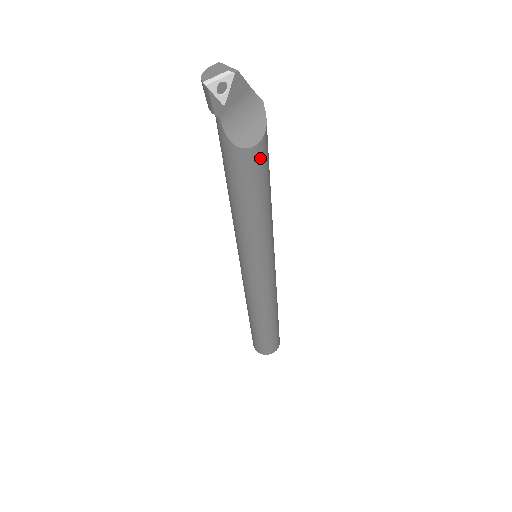
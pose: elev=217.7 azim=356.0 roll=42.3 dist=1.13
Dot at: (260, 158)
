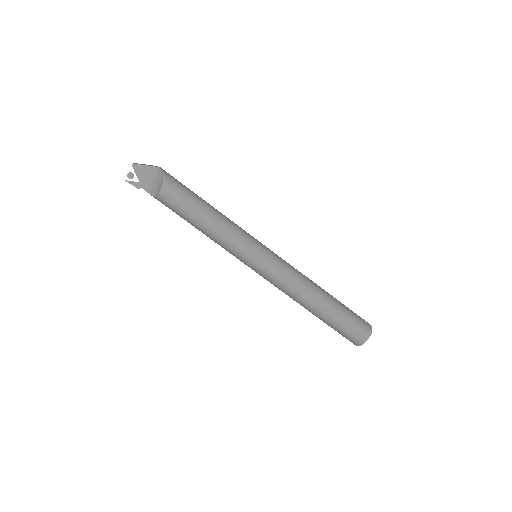
Dot at: (171, 195)
